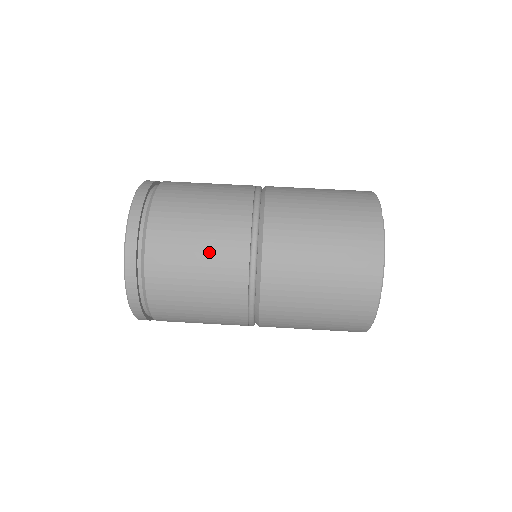
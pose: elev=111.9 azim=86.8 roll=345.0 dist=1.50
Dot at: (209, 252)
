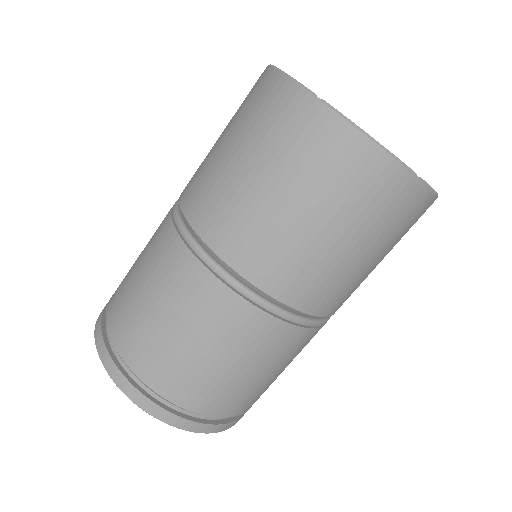
Dot at: occluded
